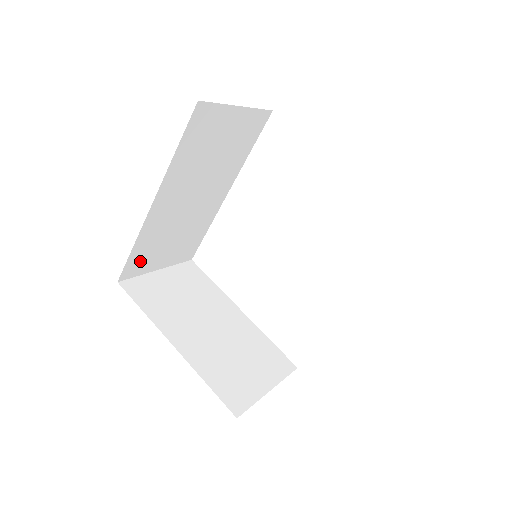
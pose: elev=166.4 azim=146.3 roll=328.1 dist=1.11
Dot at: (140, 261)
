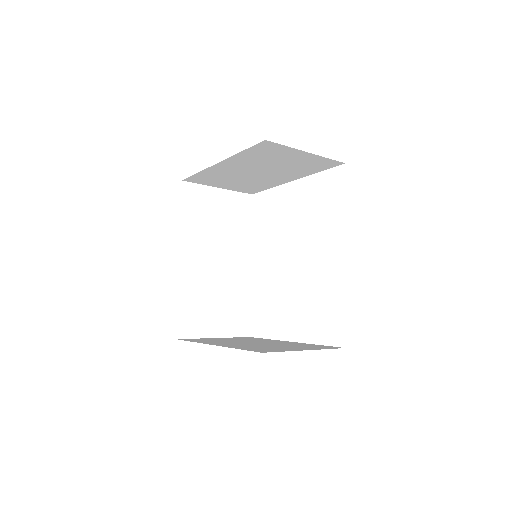
Dot at: (191, 320)
